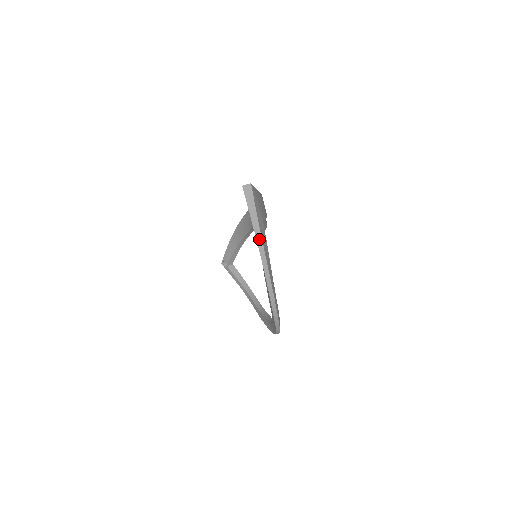
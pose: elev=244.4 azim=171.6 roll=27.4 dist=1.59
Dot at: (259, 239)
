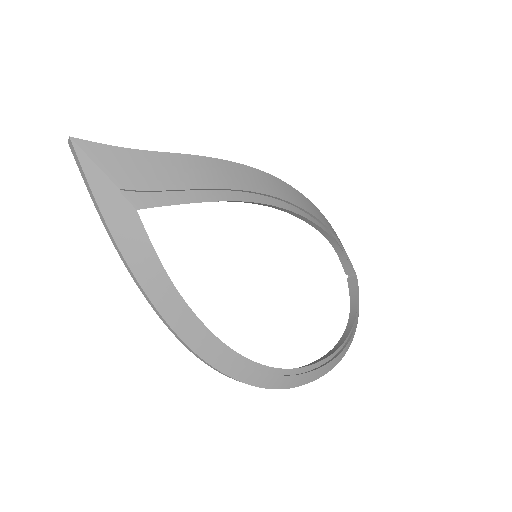
Dot at: (103, 220)
